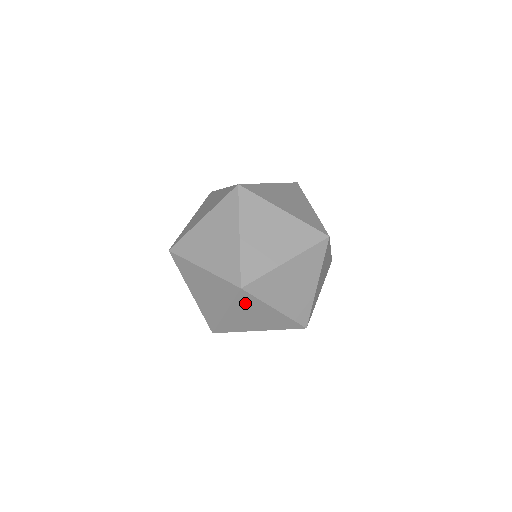
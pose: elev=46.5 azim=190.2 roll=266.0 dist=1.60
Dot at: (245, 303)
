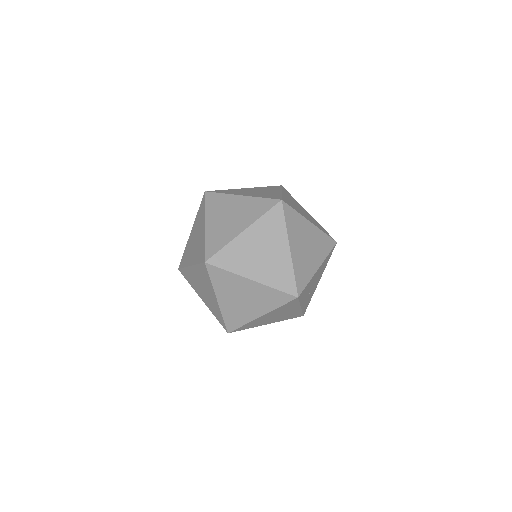
Dot at: (293, 223)
